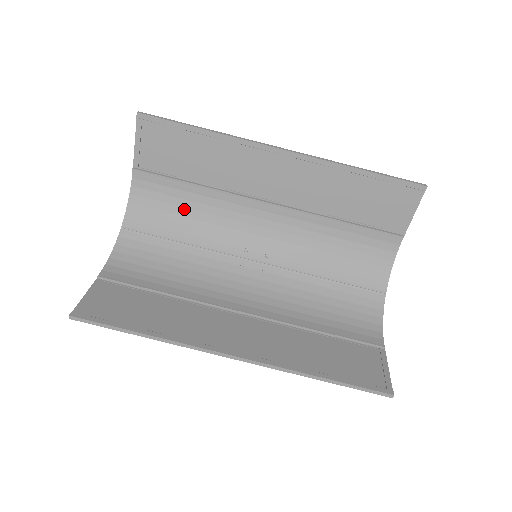
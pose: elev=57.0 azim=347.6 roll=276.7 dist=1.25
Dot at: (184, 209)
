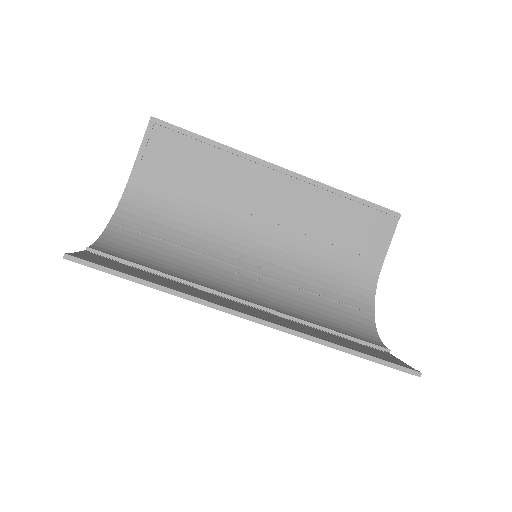
Dot at: (179, 215)
